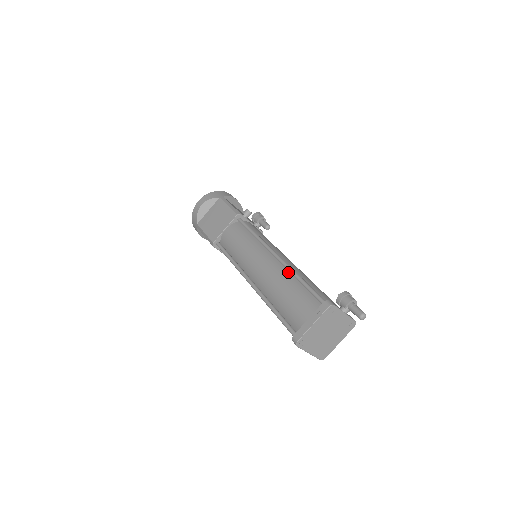
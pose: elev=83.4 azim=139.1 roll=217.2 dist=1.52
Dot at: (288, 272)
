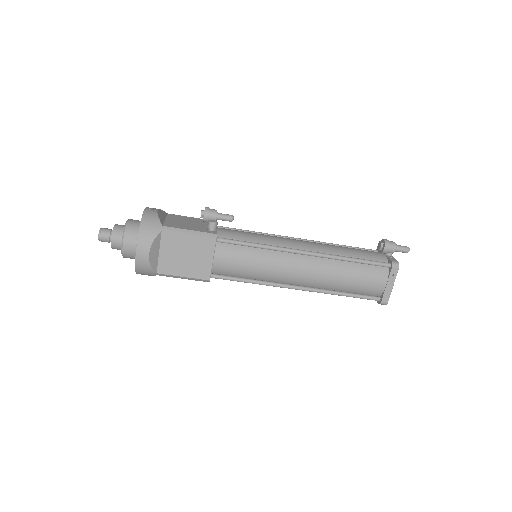
Dot at: (331, 260)
